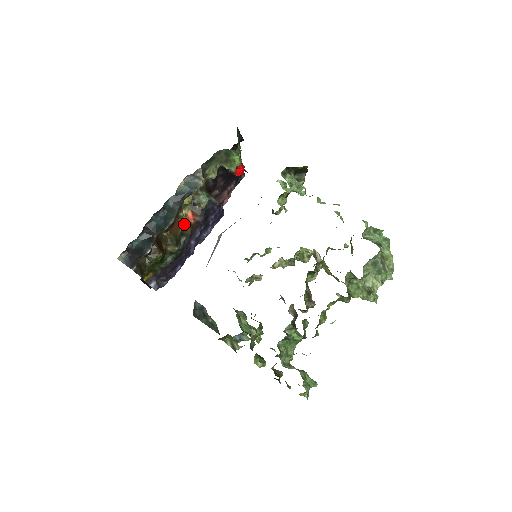
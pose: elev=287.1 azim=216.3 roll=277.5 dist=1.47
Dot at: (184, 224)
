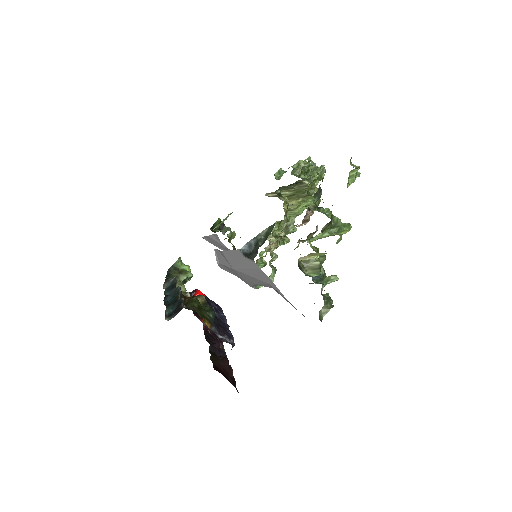
Dot at: occluded
